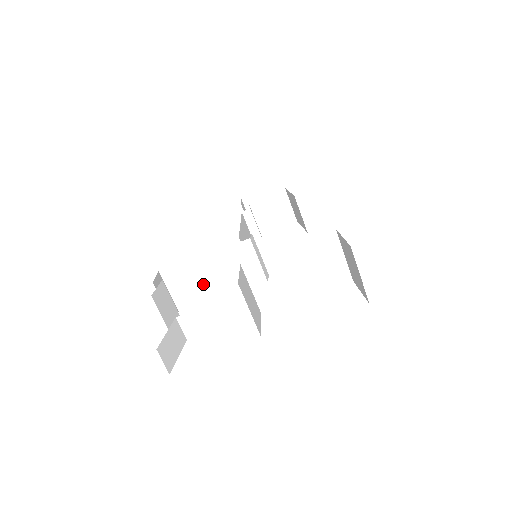
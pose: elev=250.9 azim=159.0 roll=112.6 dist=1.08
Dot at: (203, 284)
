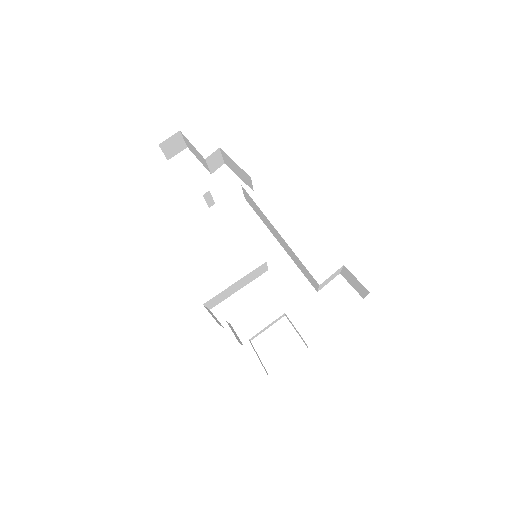
Dot at: (229, 292)
